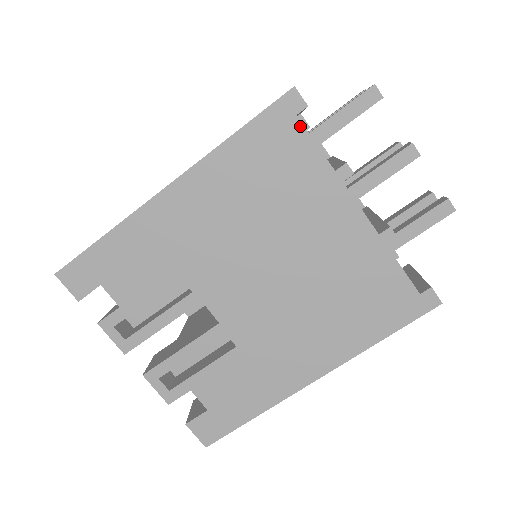
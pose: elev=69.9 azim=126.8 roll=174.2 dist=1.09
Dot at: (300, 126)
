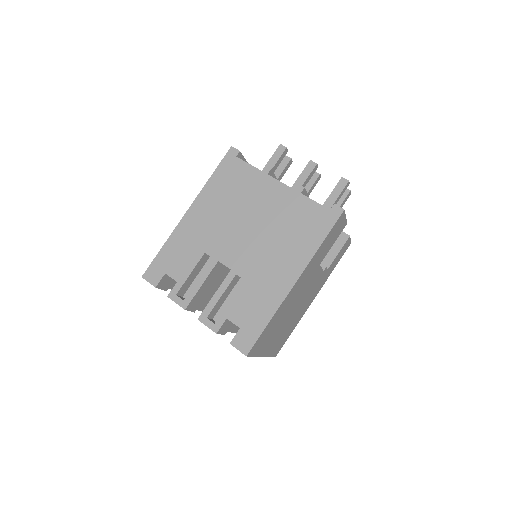
Dot at: (239, 160)
